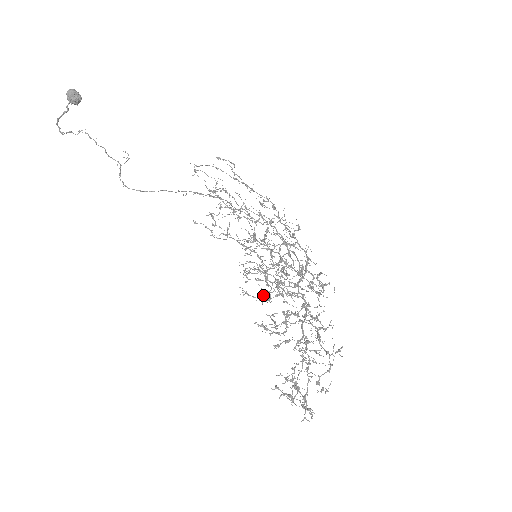
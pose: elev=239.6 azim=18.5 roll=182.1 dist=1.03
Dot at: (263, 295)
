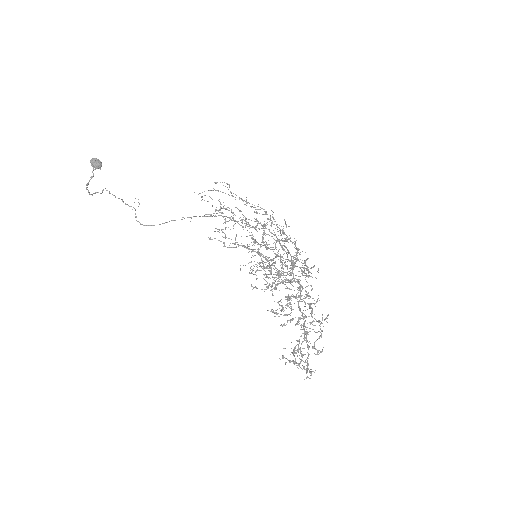
Dot at: (270, 286)
